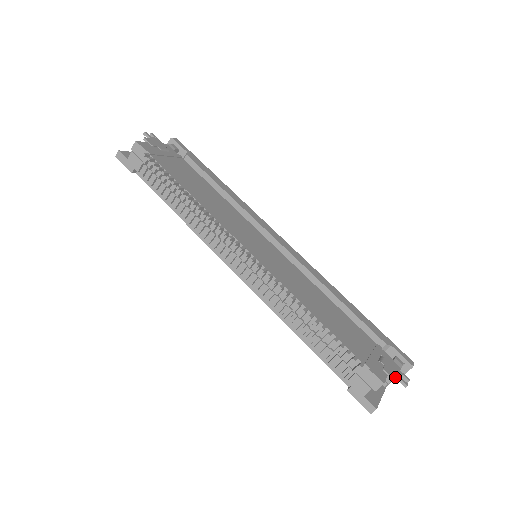
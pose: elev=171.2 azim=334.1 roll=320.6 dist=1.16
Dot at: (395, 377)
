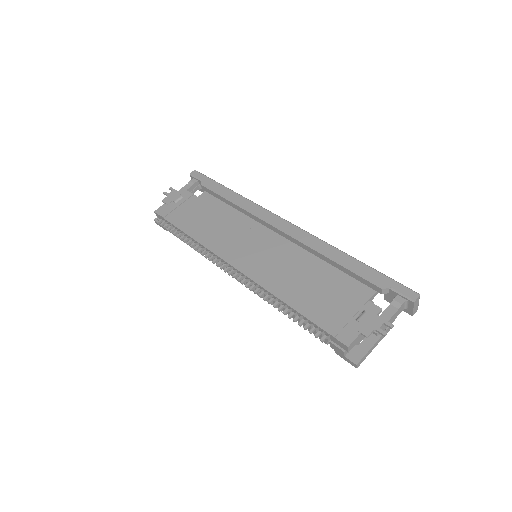
Dot at: (369, 332)
